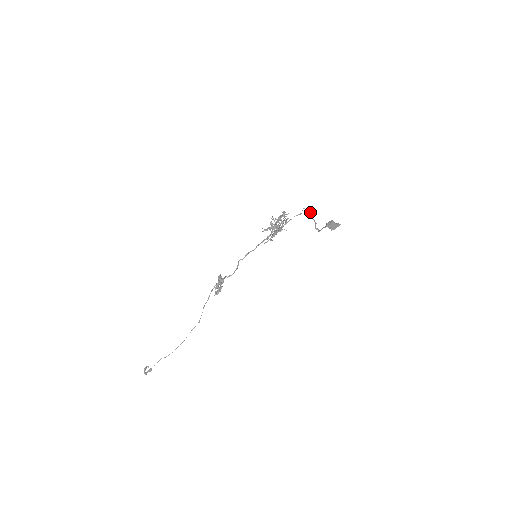
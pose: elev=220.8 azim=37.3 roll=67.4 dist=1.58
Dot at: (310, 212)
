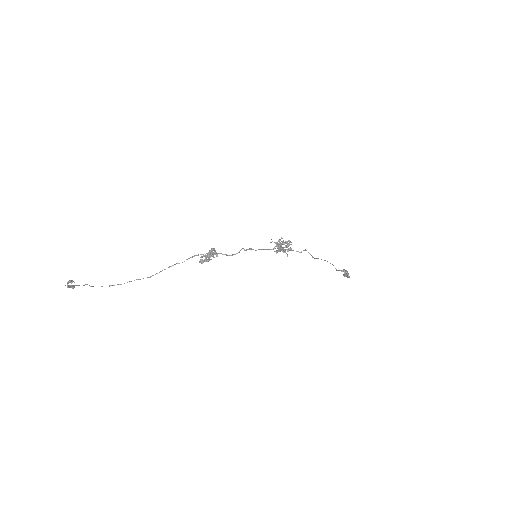
Dot at: occluded
